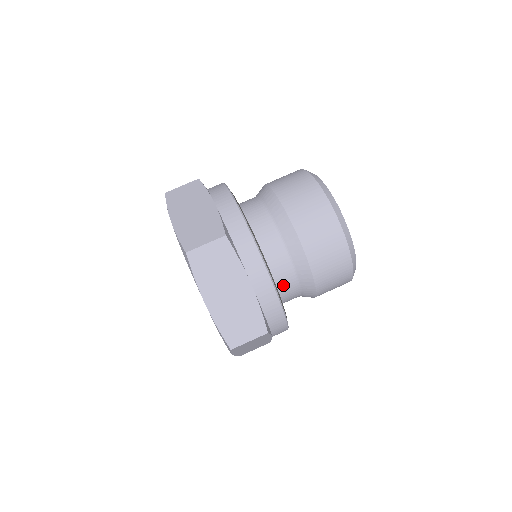
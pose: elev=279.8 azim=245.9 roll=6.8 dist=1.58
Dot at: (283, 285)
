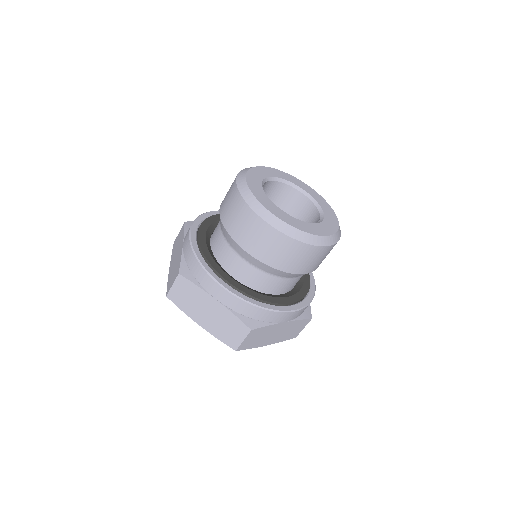
Dot at: (297, 281)
